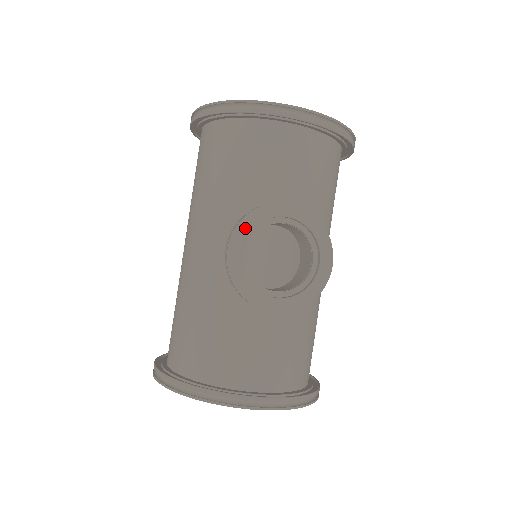
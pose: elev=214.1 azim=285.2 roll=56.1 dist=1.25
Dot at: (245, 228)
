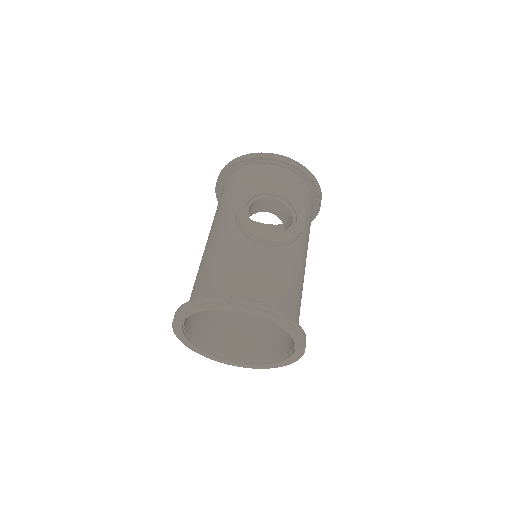
Dot at: (248, 195)
